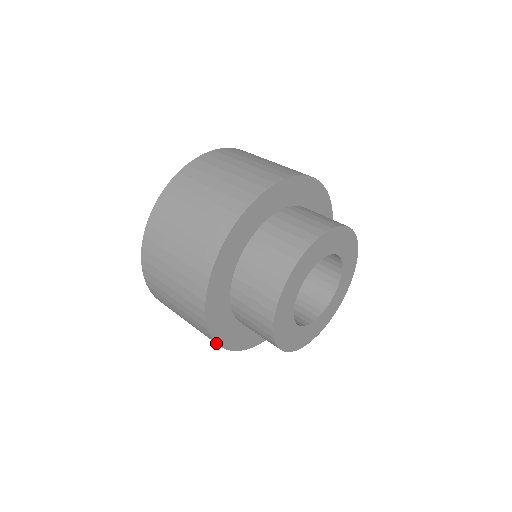
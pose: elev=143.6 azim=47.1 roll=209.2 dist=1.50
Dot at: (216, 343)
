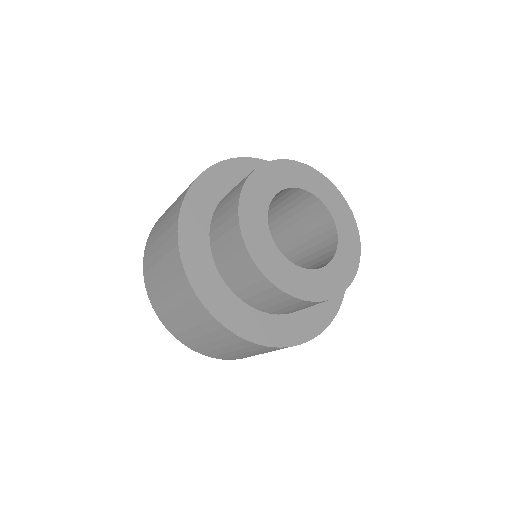
Dot at: (180, 209)
